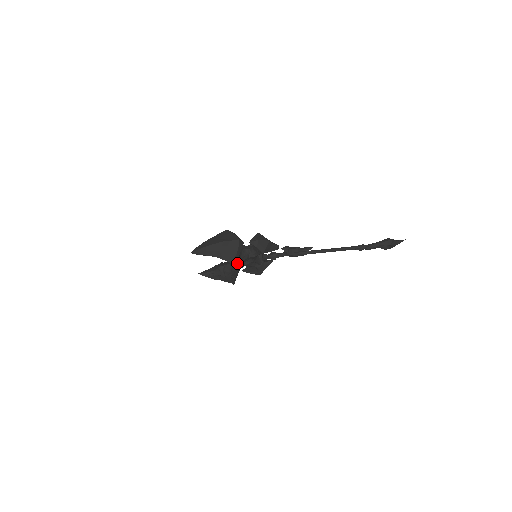
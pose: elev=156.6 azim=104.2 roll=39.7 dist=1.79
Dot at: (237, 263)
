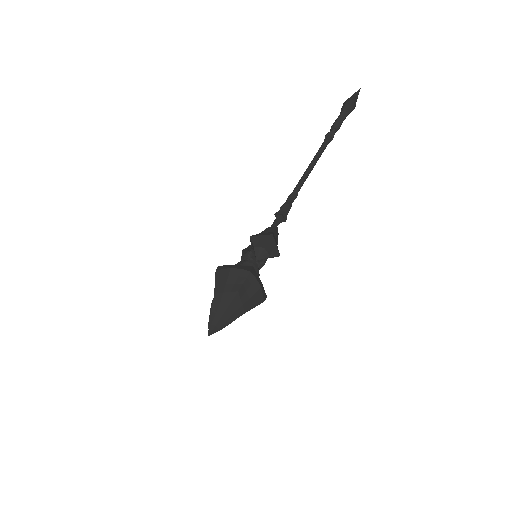
Dot at: occluded
